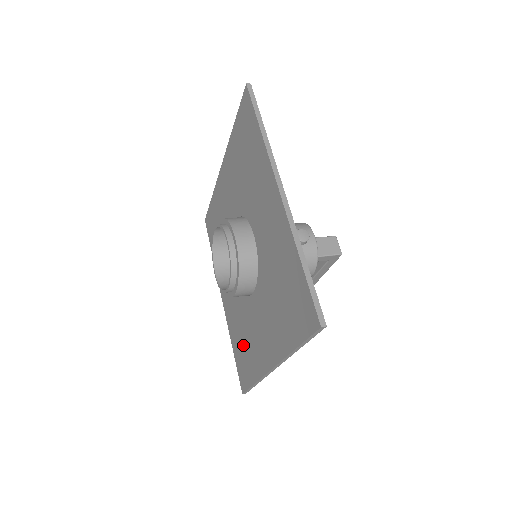
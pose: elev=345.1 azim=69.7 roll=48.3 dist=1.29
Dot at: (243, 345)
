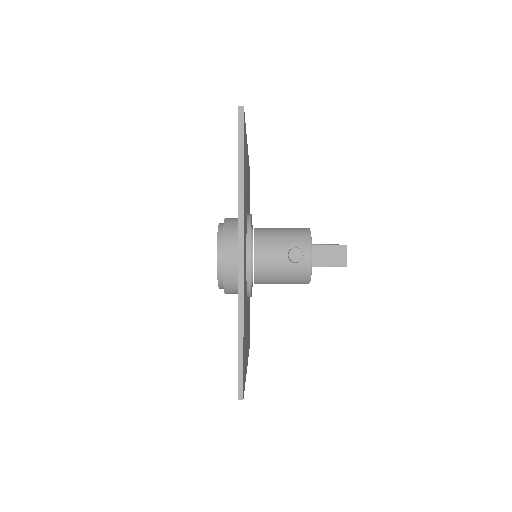
Dot at: occluded
